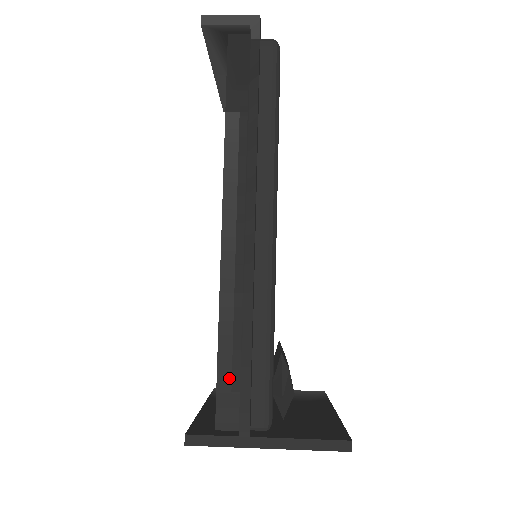
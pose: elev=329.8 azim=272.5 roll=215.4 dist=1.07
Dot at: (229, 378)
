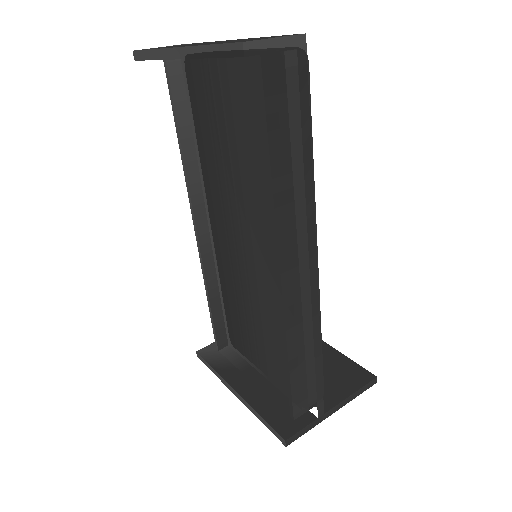
Dot at: (299, 384)
